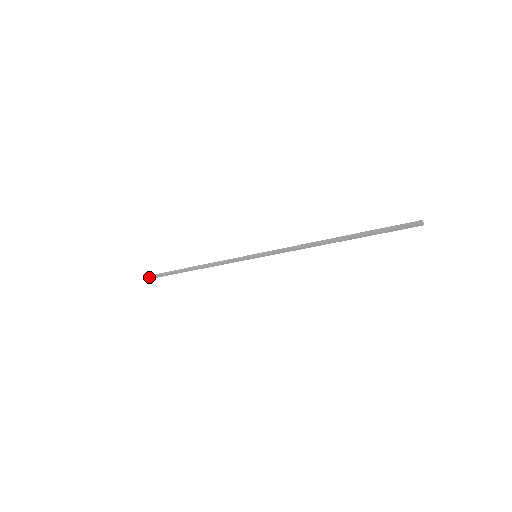
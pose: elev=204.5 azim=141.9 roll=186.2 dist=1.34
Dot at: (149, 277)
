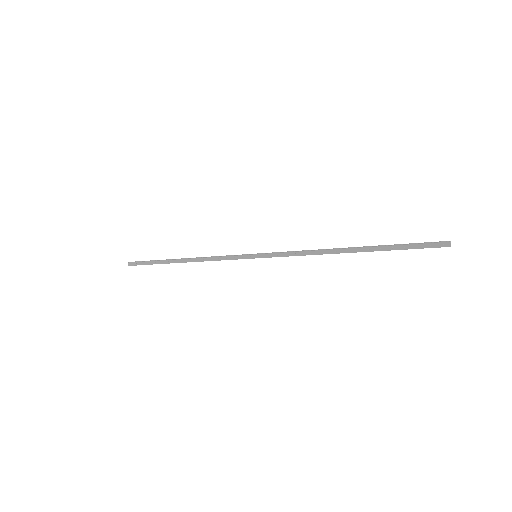
Dot at: (128, 262)
